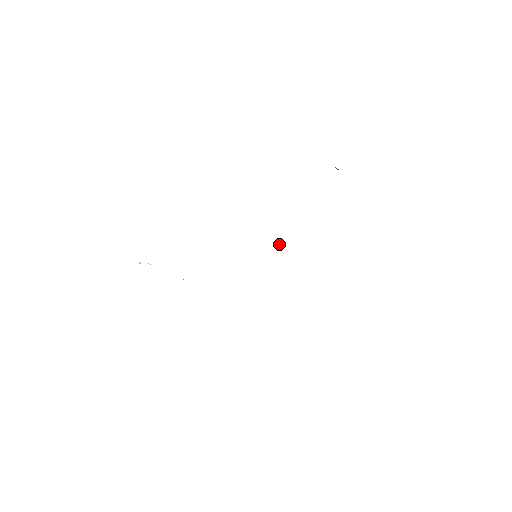
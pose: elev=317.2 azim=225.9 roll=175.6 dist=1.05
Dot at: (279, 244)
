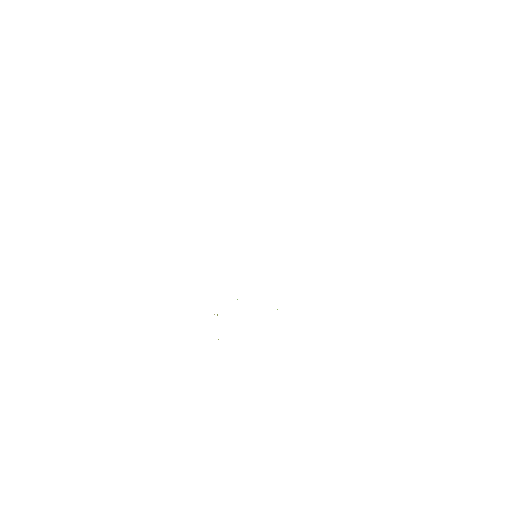
Dot at: occluded
